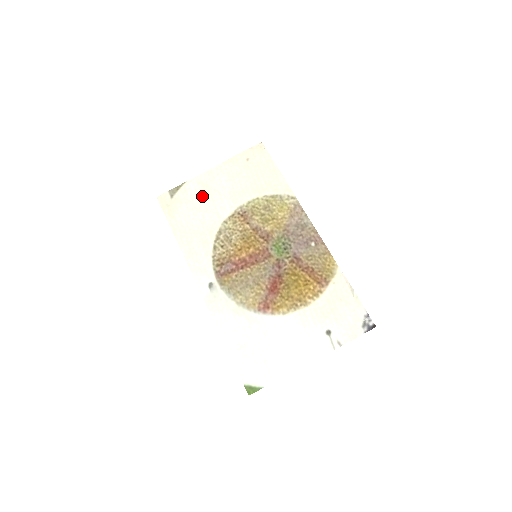
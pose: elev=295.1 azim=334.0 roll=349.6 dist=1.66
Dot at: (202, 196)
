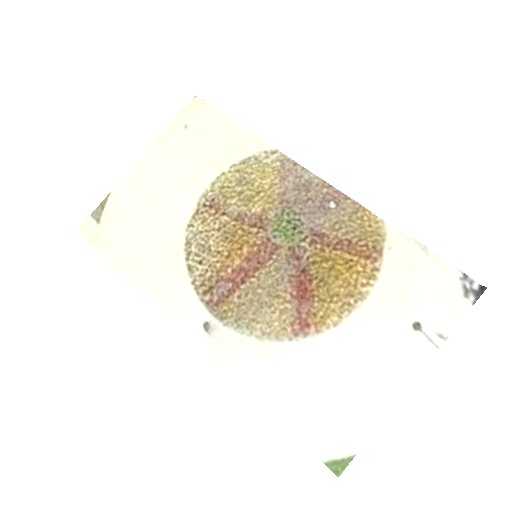
Dot at: (141, 203)
